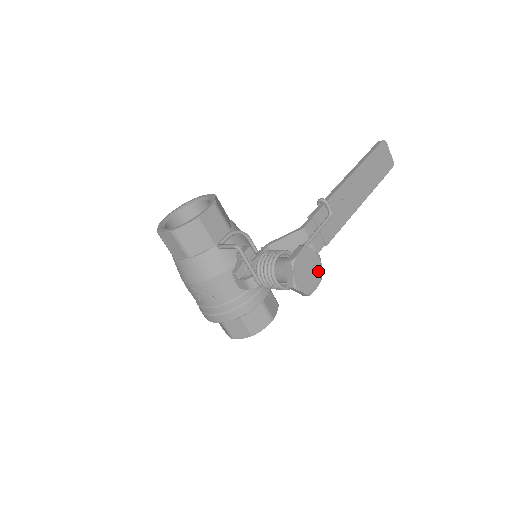
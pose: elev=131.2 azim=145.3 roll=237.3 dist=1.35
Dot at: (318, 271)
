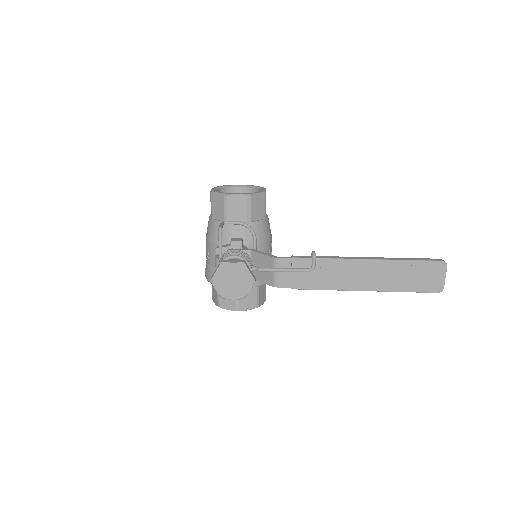
Dot at: (244, 290)
